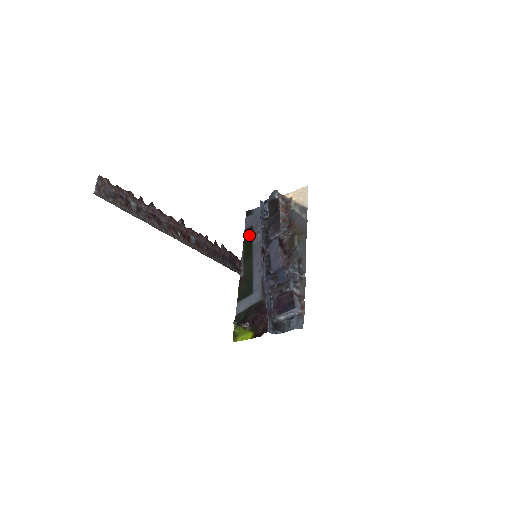
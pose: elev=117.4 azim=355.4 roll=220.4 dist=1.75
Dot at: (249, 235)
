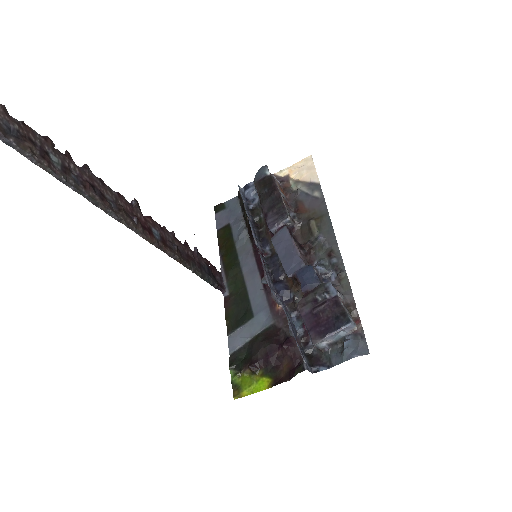
Dot at: (226, 236)
